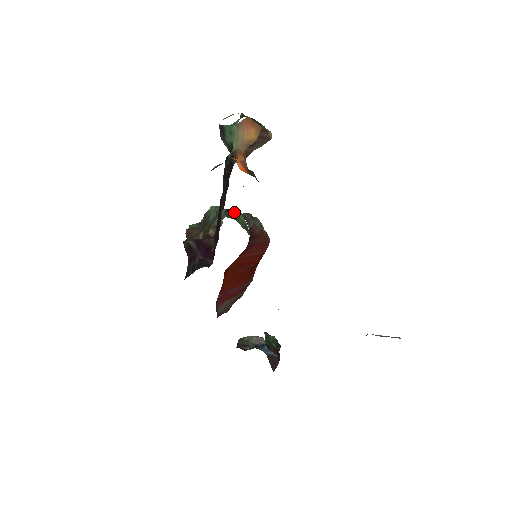
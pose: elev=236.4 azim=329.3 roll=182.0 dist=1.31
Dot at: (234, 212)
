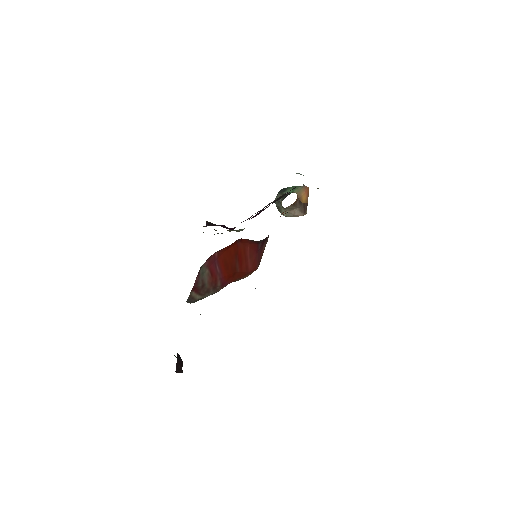
Dot at: occluded
